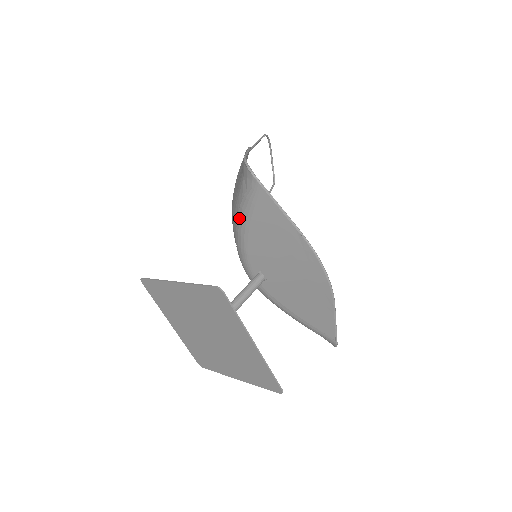
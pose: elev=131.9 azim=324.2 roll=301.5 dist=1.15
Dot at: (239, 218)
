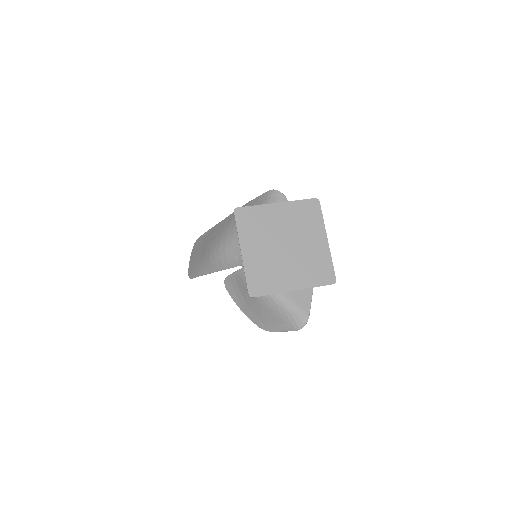
Dot at: occluded
